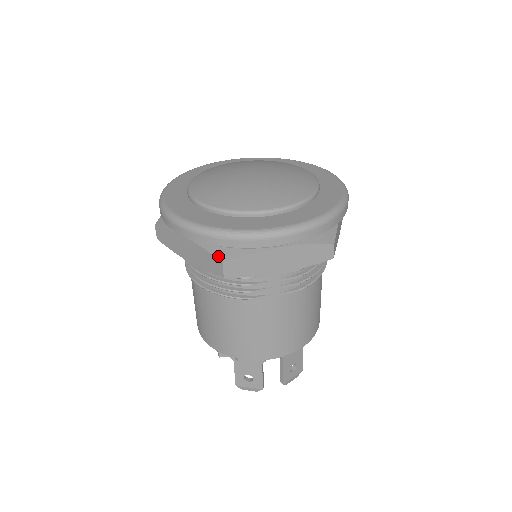
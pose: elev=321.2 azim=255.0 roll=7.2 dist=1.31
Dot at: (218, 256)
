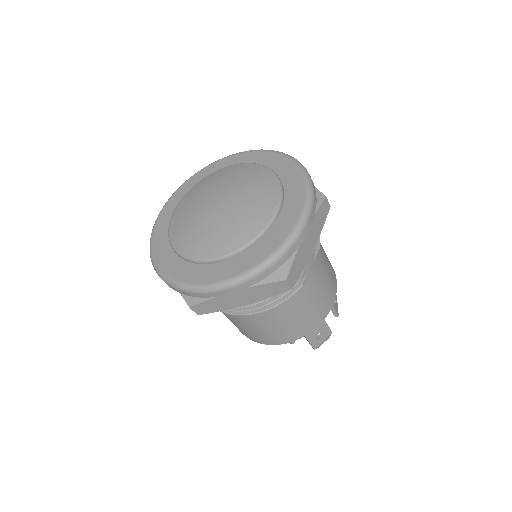
Dot at: (277, 279)
